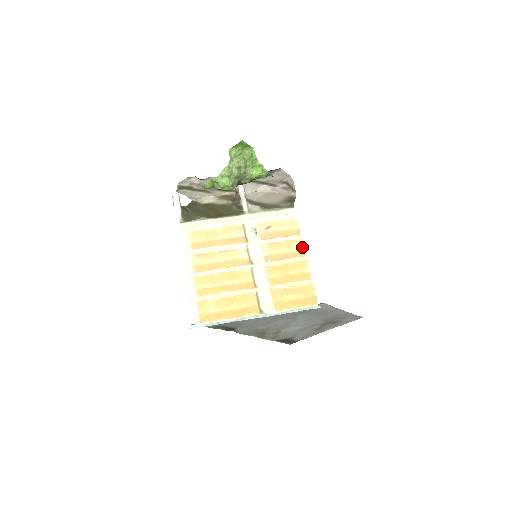
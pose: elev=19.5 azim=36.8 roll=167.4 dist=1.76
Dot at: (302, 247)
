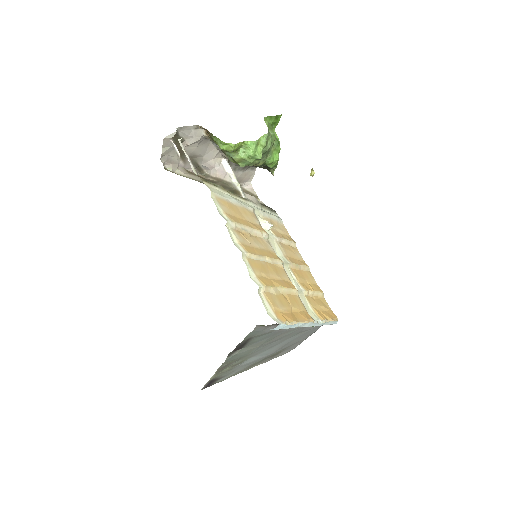
Dot at: (301, 257)
